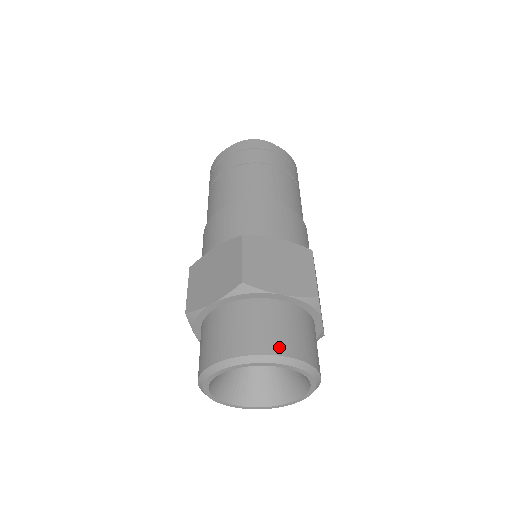
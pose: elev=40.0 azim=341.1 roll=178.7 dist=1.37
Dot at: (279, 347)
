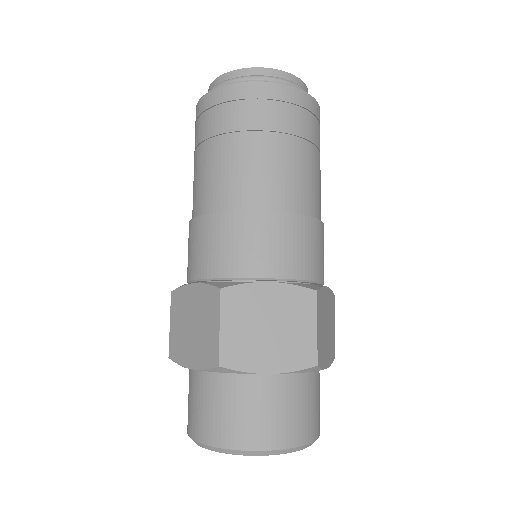
Dot at: (263, 440)
